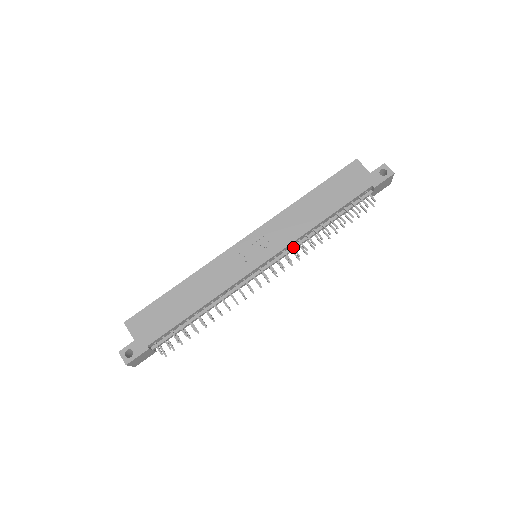
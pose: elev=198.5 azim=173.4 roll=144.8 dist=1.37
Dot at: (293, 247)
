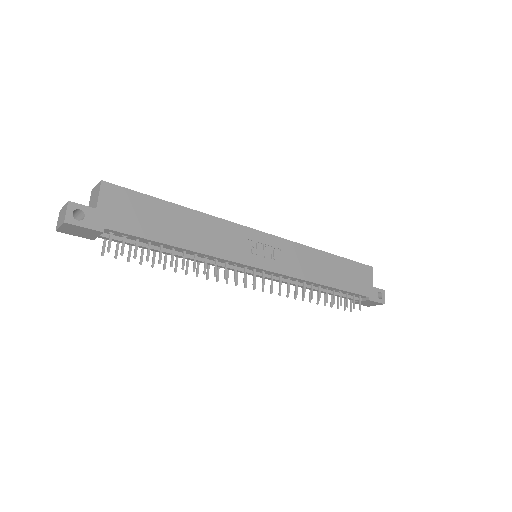
Dot at: occluded
